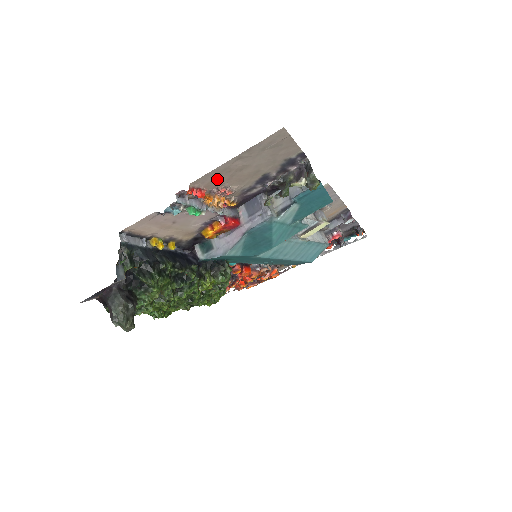
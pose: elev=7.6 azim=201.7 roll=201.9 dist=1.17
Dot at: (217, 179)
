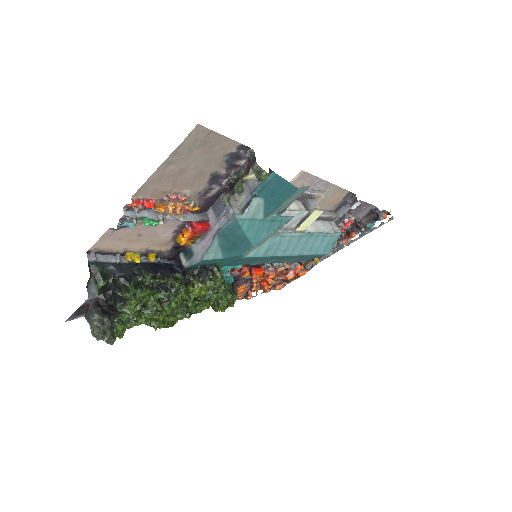
Dot at: (160, 187)
